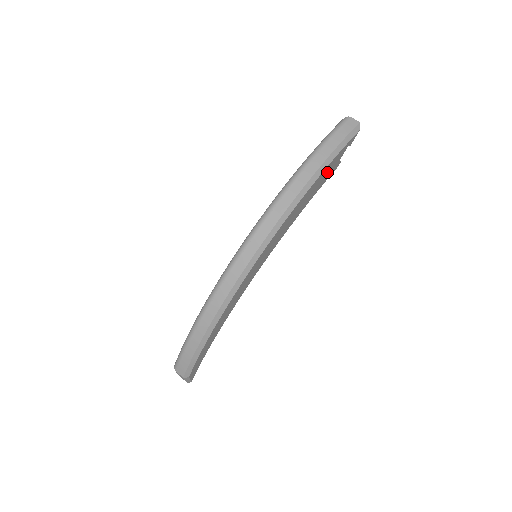
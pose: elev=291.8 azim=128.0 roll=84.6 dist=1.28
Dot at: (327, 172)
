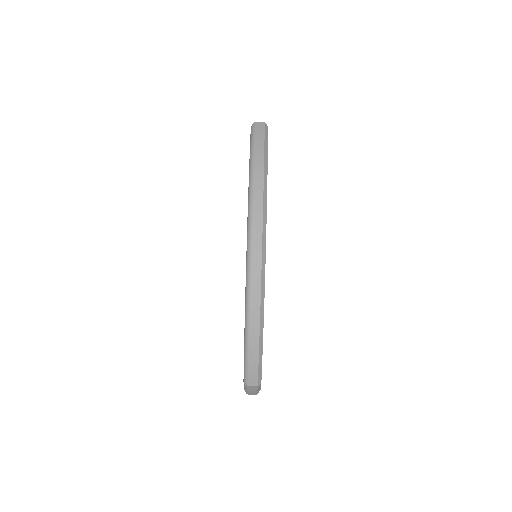
Dot at: occluded
